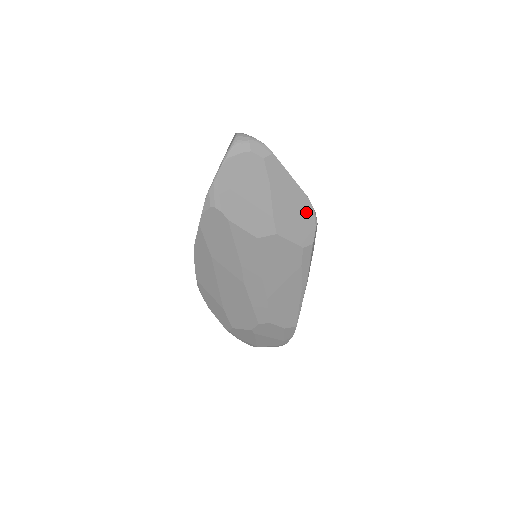
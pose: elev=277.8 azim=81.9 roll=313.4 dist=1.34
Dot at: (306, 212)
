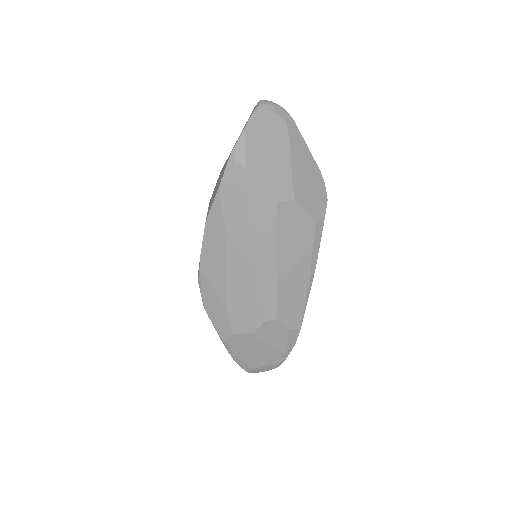
Dot at: (319, 185)
